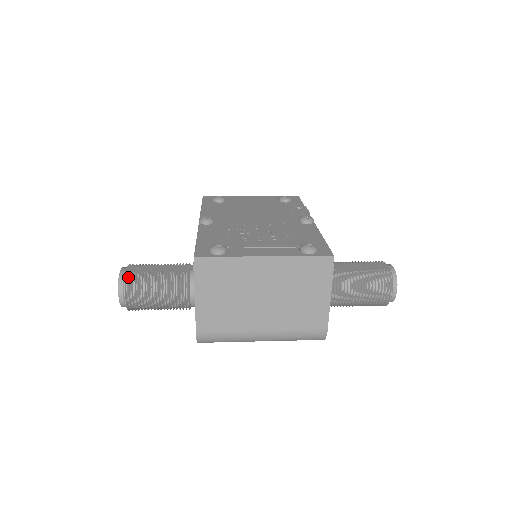
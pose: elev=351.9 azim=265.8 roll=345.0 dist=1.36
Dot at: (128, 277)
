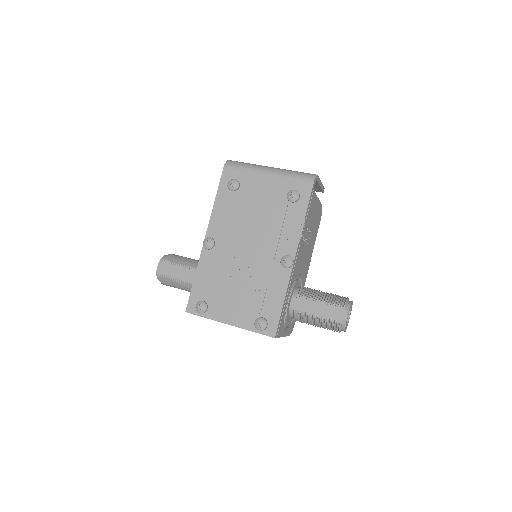
Dot at: (161, 278)
